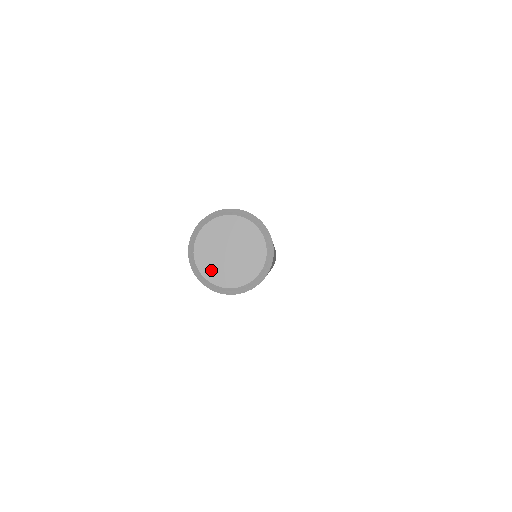
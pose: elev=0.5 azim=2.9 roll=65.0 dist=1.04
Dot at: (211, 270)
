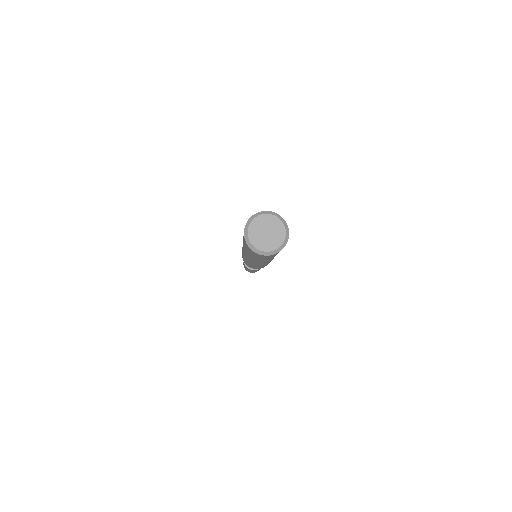
Dot at: (262, 245)
